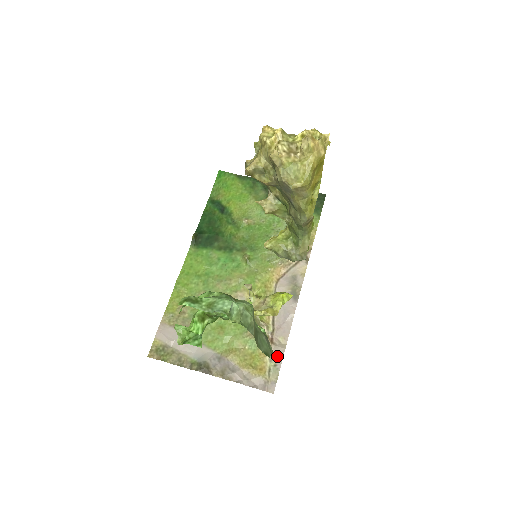
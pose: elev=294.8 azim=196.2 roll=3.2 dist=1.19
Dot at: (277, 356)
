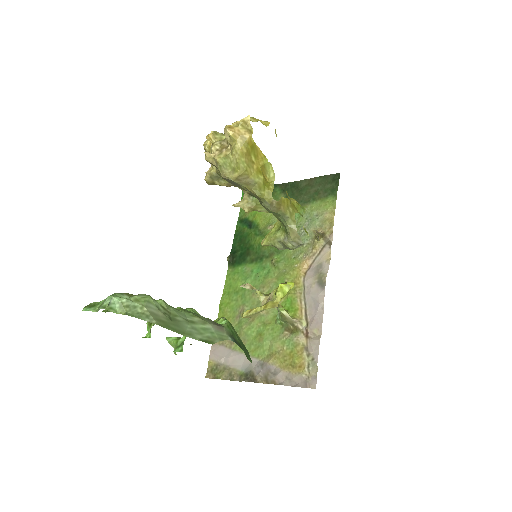
Dot at: (313, 349)
